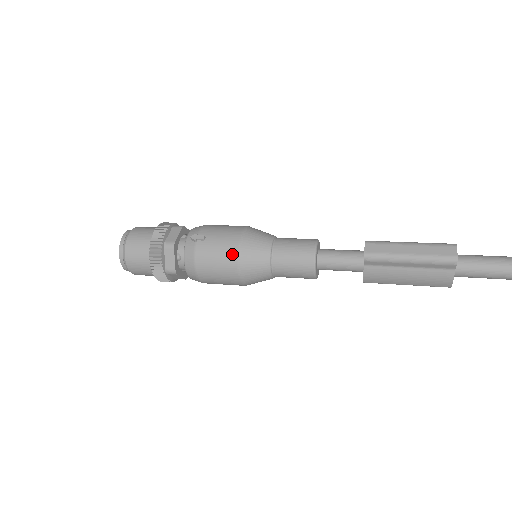
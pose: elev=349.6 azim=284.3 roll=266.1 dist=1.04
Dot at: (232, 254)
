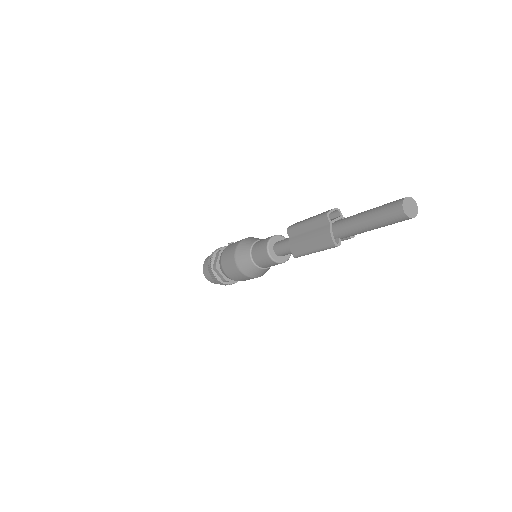
Dot at: (235, 245)
